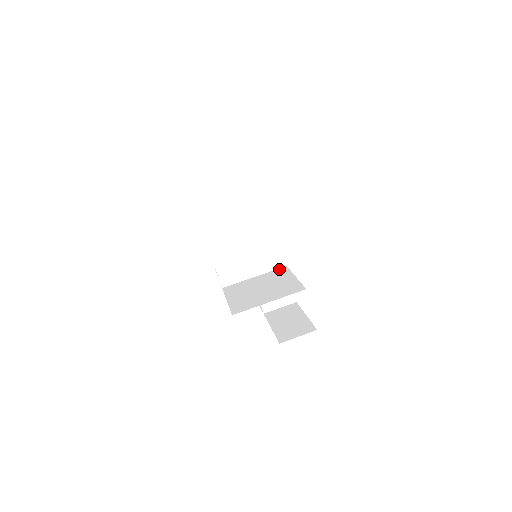
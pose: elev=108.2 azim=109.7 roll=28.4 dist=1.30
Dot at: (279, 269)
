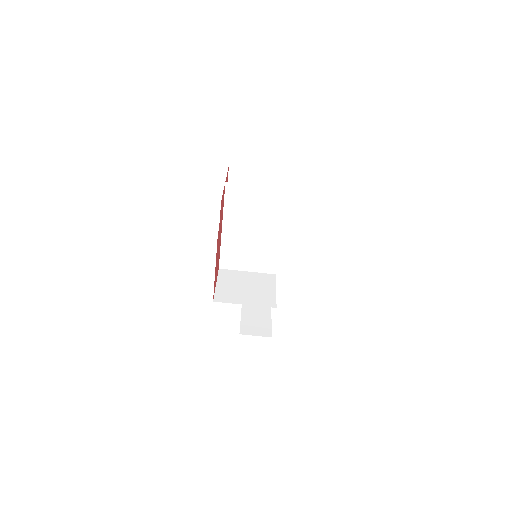
Dot at: (269, 274)
